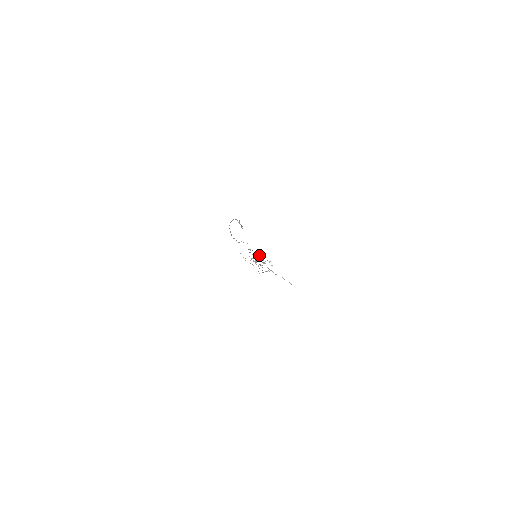
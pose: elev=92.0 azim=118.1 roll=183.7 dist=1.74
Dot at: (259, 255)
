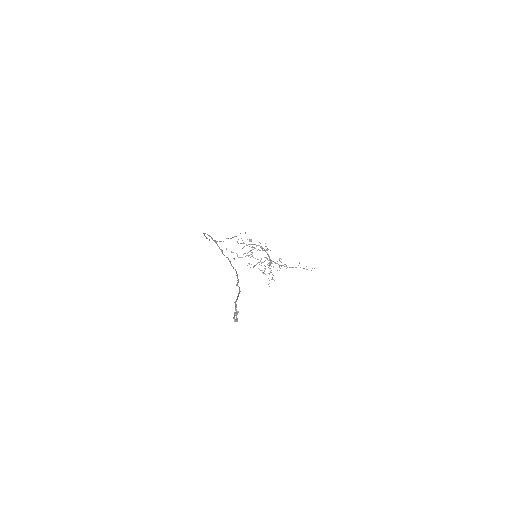
Dot at: occluded
